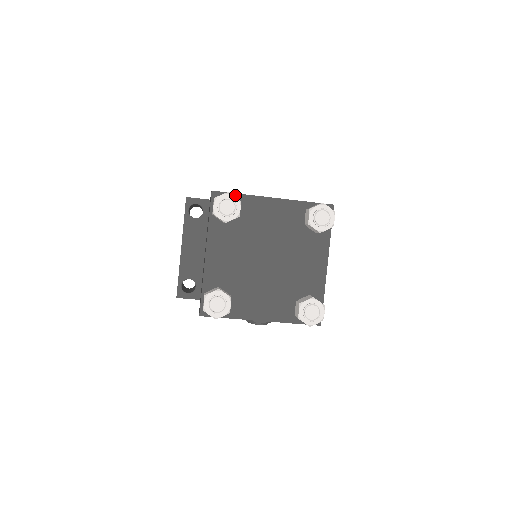
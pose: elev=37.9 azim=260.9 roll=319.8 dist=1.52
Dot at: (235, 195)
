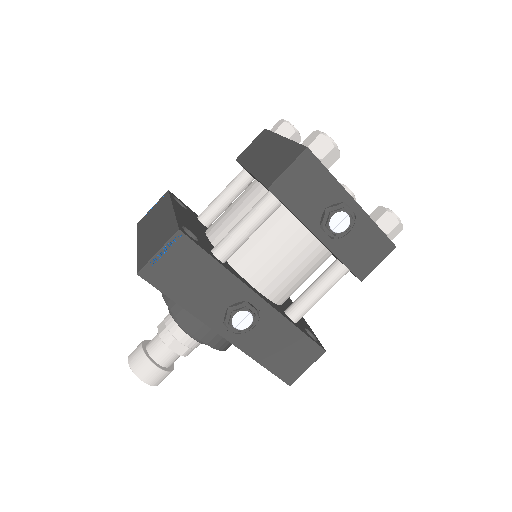
Dot at: occluded
